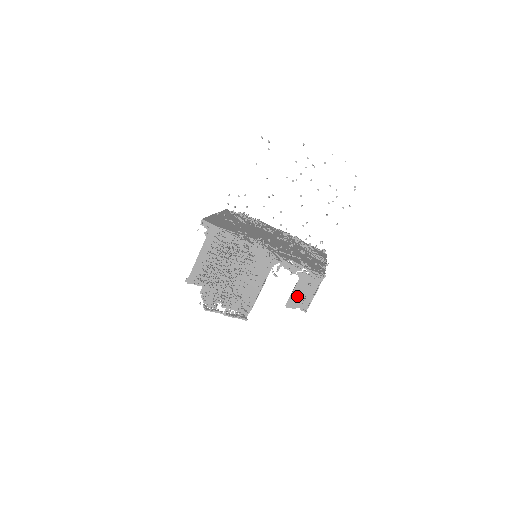
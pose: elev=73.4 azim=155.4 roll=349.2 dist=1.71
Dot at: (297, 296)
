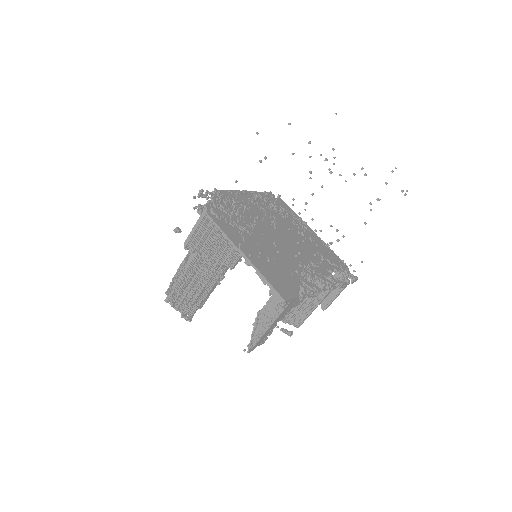
Dot at: occluded
